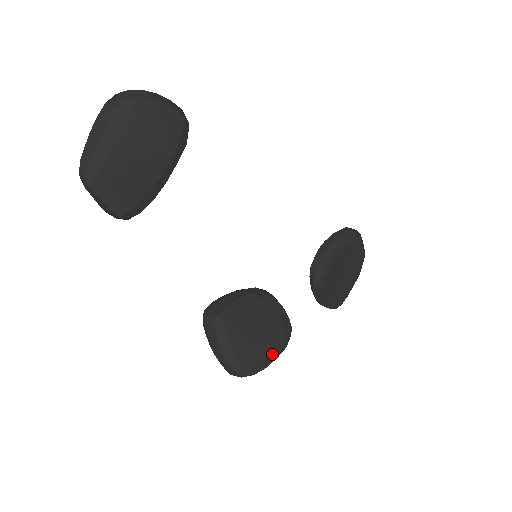
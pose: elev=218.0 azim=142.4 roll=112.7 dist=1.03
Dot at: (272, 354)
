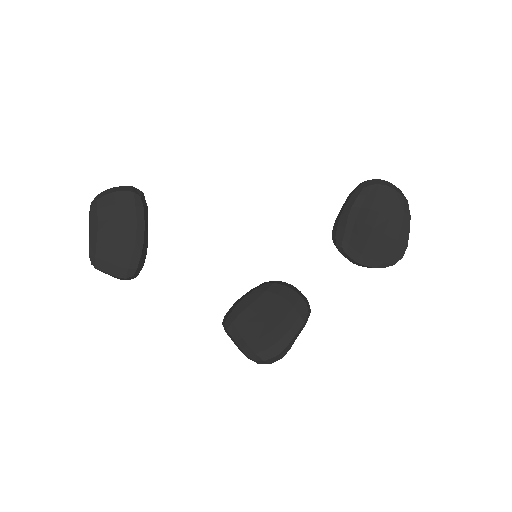
Dot at: (286, 334)
